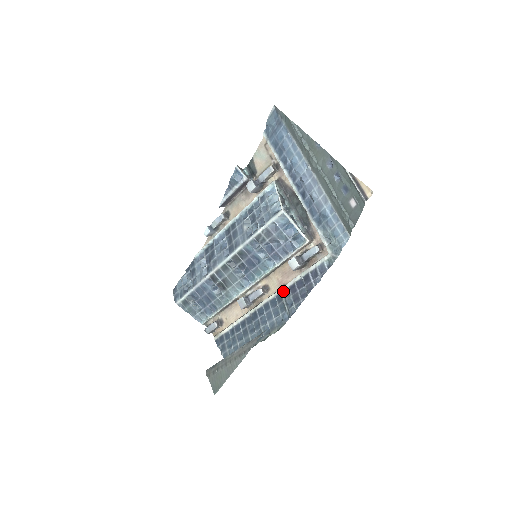
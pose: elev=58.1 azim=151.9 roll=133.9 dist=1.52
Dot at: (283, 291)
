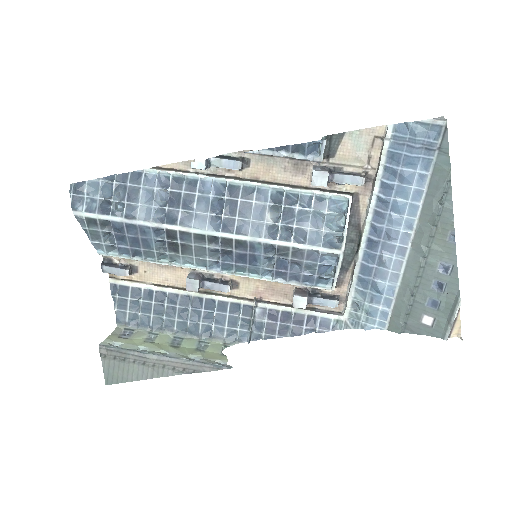
Dot at: (257, 307)
